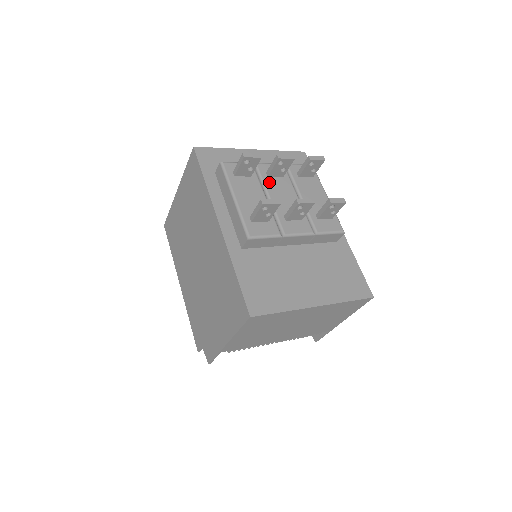
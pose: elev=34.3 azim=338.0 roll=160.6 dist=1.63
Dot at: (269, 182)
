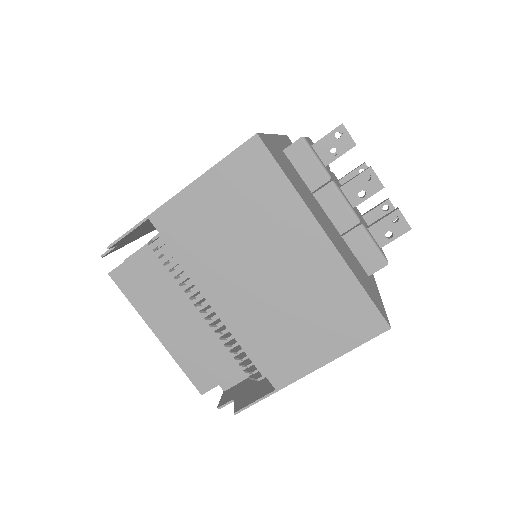
Dot at: occluded
